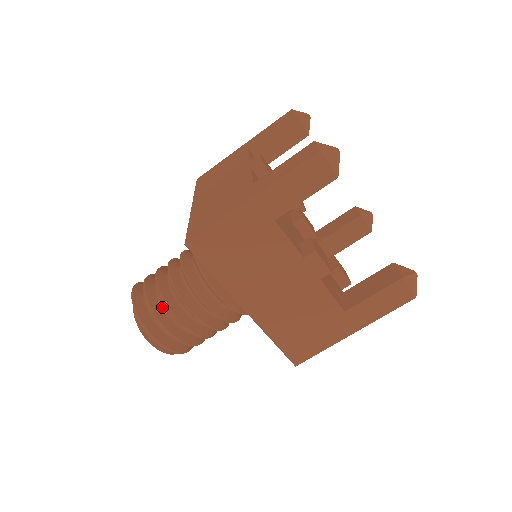
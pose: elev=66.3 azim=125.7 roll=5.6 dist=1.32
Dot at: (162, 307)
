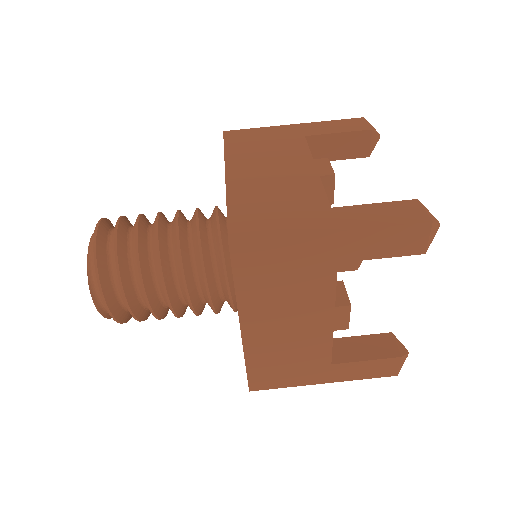
Dot at: (130, 270)
